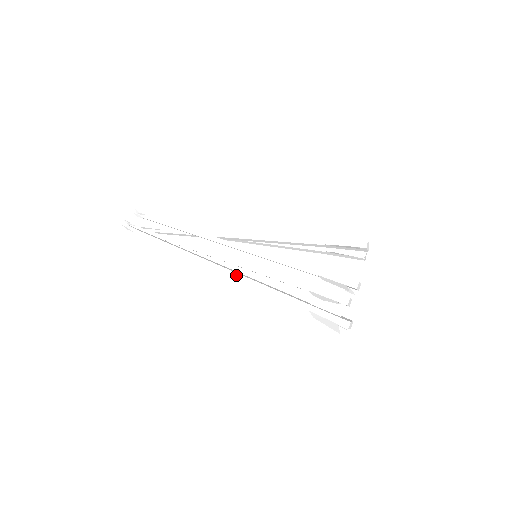
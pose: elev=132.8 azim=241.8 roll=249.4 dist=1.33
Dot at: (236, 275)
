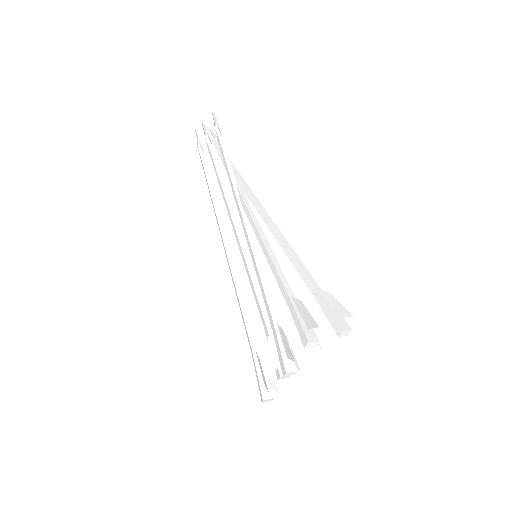
Dot at: (230, 269)
